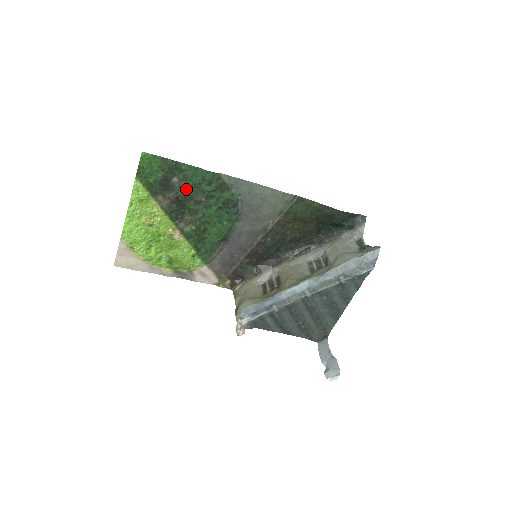
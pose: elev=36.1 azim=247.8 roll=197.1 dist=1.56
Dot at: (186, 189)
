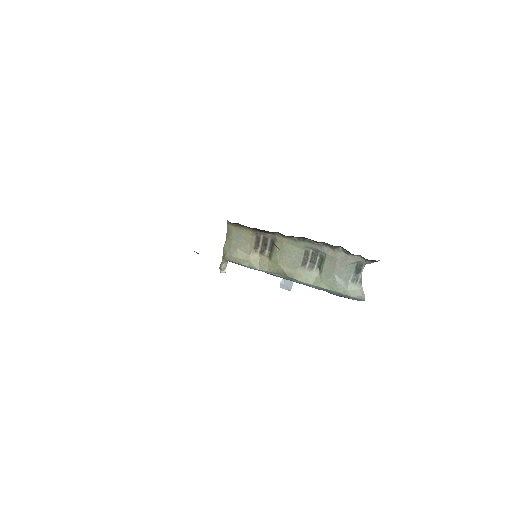
Dot at: occluded
